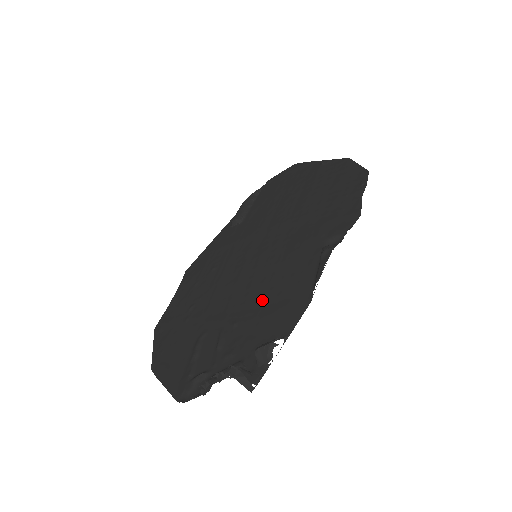
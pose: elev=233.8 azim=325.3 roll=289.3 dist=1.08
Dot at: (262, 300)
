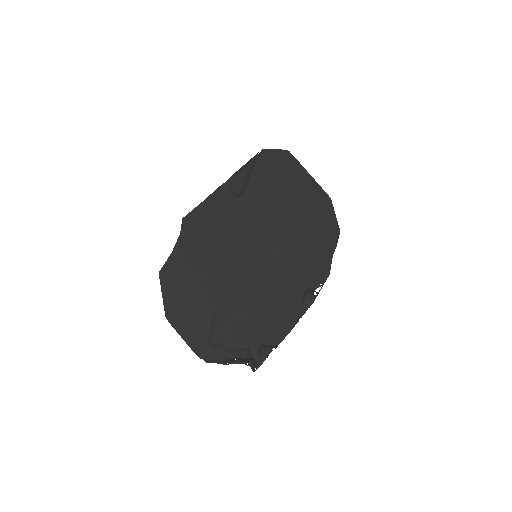
Dot at: (263, 308)
